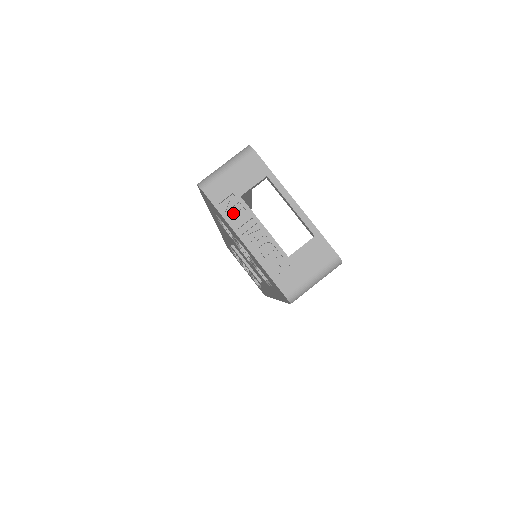
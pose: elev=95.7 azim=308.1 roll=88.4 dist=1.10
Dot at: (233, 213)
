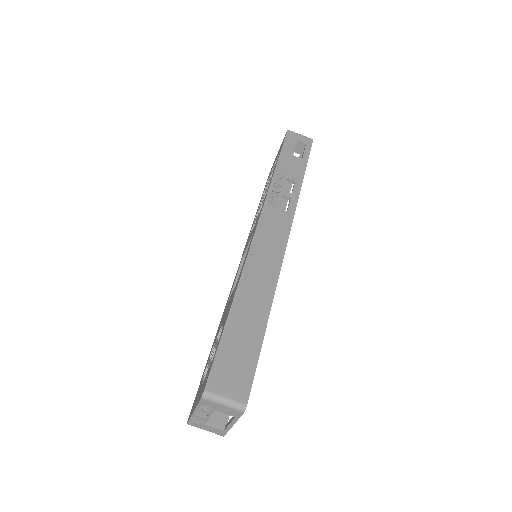
Dot at: (203, 409)
